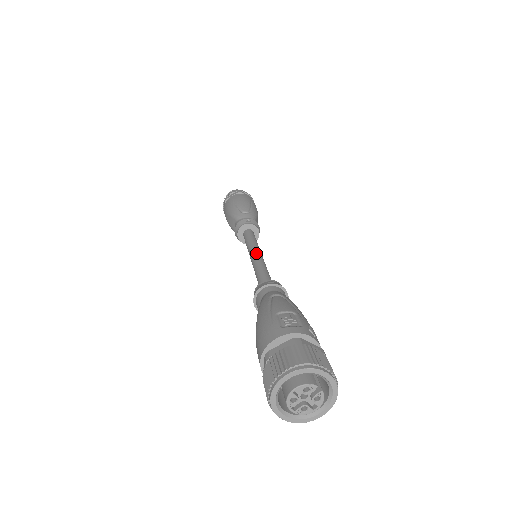
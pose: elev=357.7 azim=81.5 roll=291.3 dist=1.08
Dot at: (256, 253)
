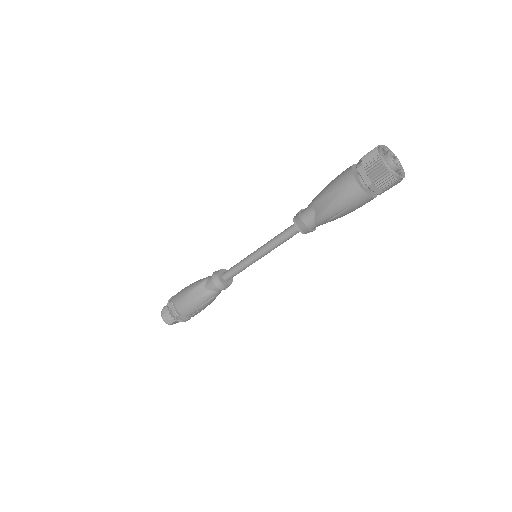
Dot at: (257, 249)
